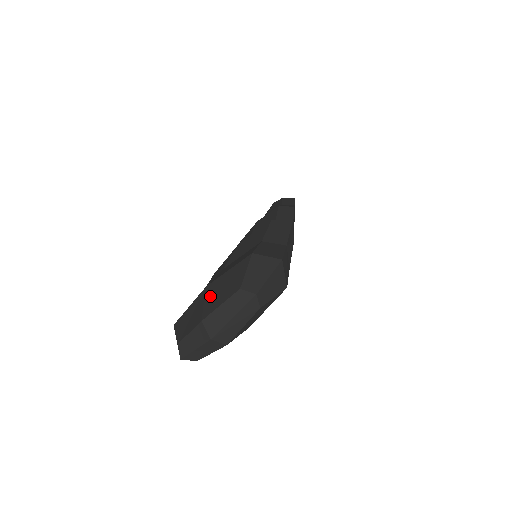
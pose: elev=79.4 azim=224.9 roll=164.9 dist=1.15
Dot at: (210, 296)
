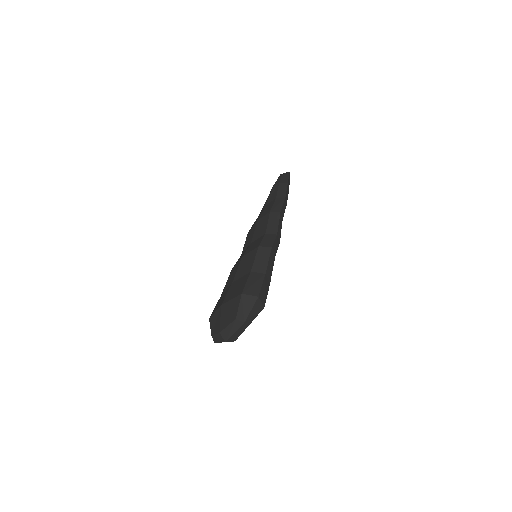
Dot at: (223, 315)
